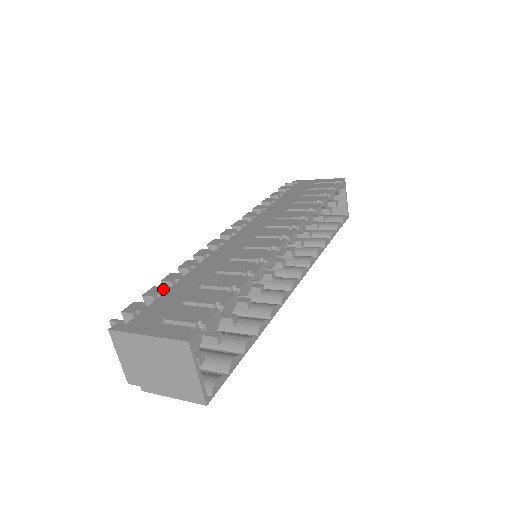
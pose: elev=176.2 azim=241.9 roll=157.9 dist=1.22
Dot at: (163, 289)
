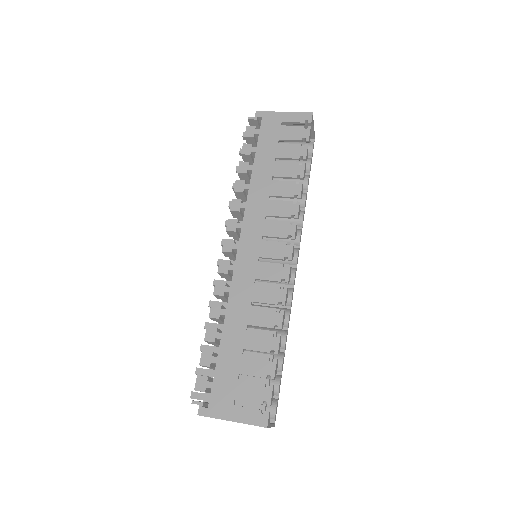
Dot at: (212, 354)
